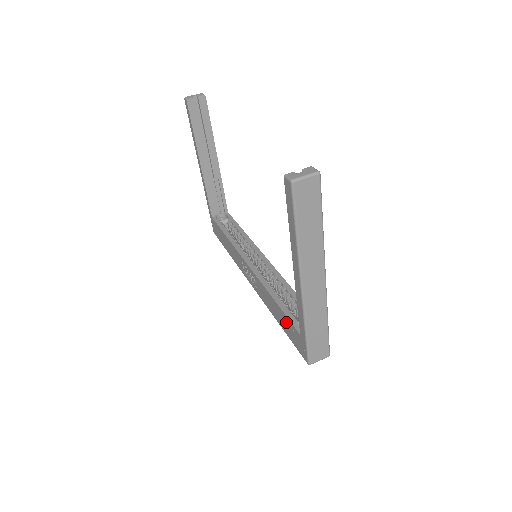
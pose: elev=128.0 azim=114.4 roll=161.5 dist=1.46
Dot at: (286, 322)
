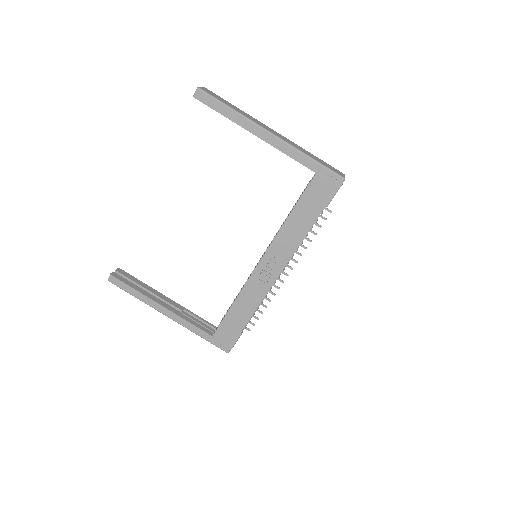
Dot at: (308, 200)
